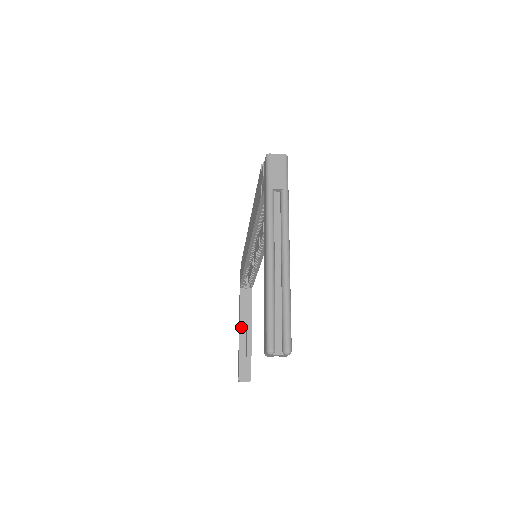
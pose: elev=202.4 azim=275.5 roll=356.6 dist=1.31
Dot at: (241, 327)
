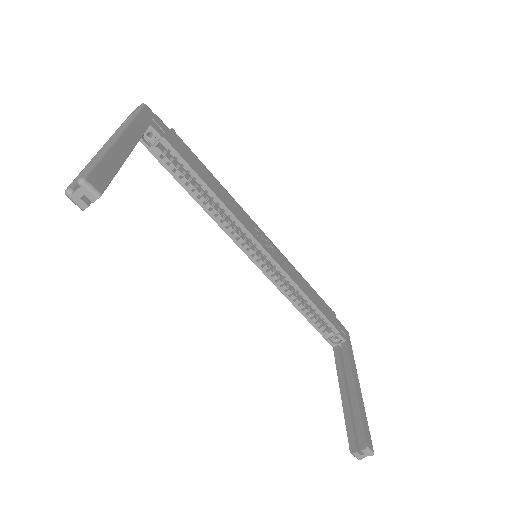
Dot at: (341, 387)
